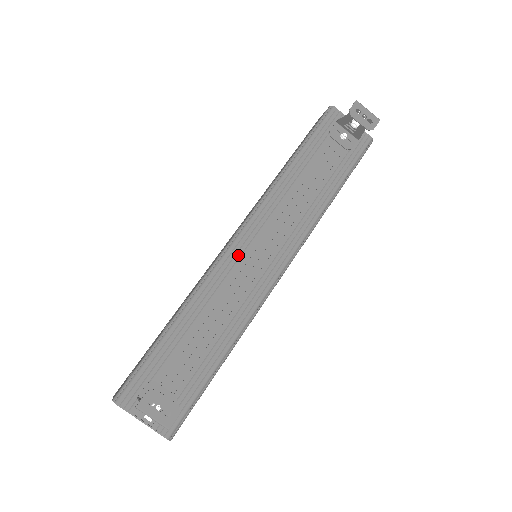
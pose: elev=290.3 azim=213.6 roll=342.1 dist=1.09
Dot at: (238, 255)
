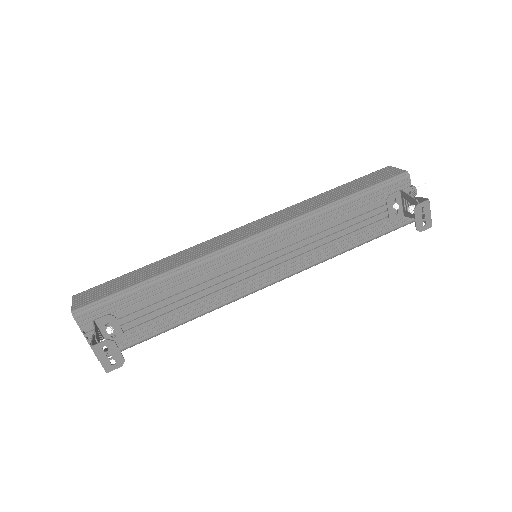
Dot at: (243, 255)
